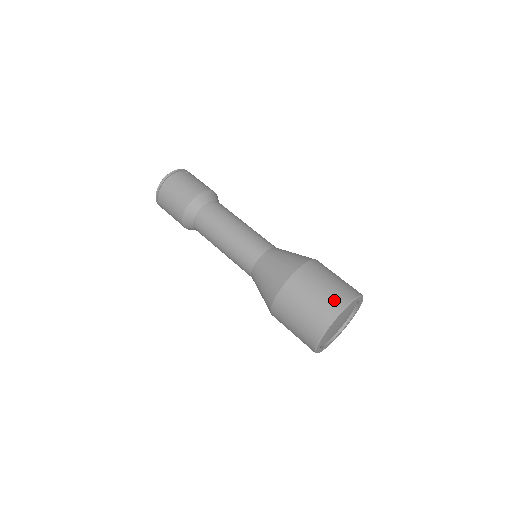
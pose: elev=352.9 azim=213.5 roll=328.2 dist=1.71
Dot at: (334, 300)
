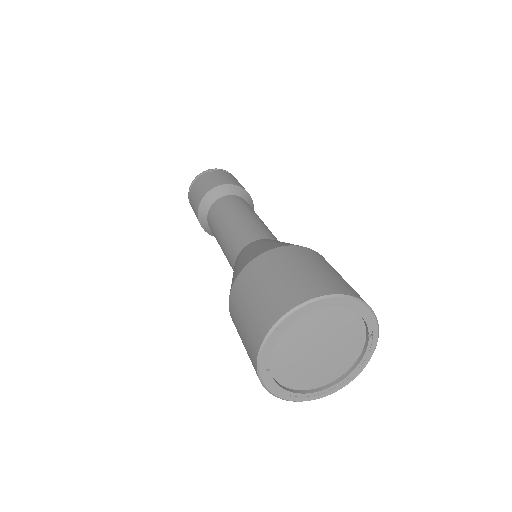
Dot at: (265, 313)
